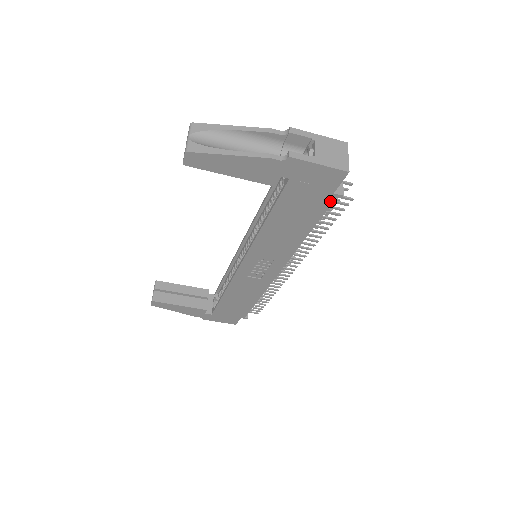
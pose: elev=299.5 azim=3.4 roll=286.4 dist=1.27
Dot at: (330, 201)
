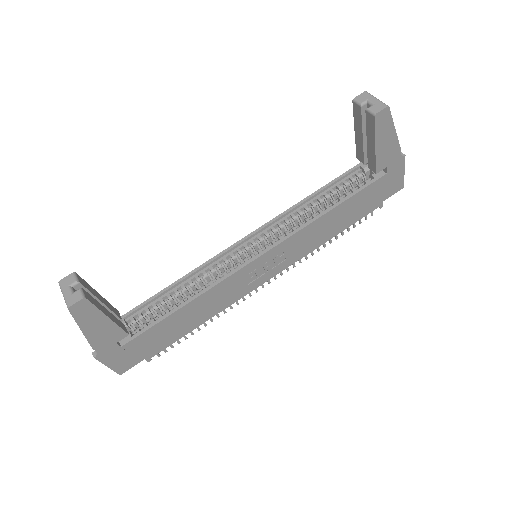
Dot at: (375, 208)
